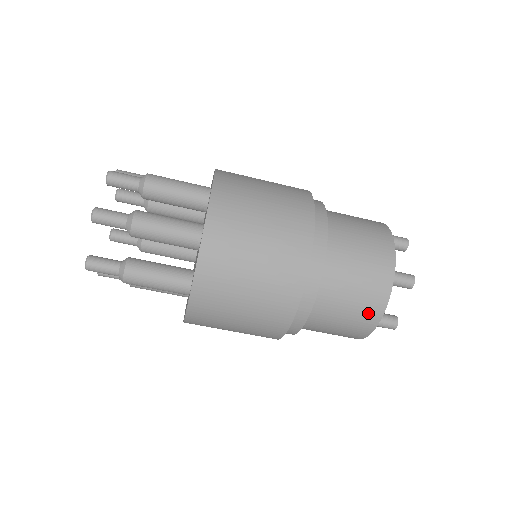
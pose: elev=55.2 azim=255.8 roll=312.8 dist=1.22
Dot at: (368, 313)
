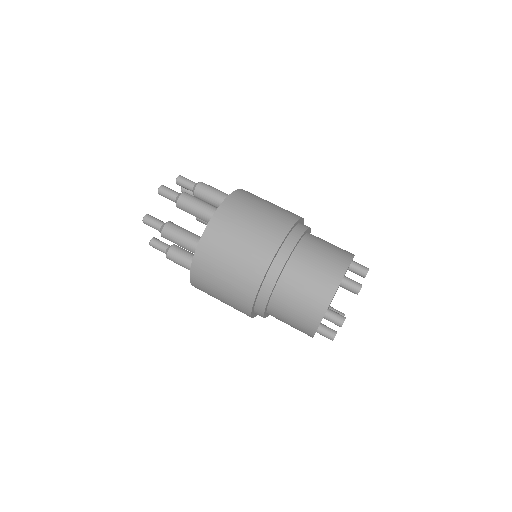
Dot at: (319, 298)
